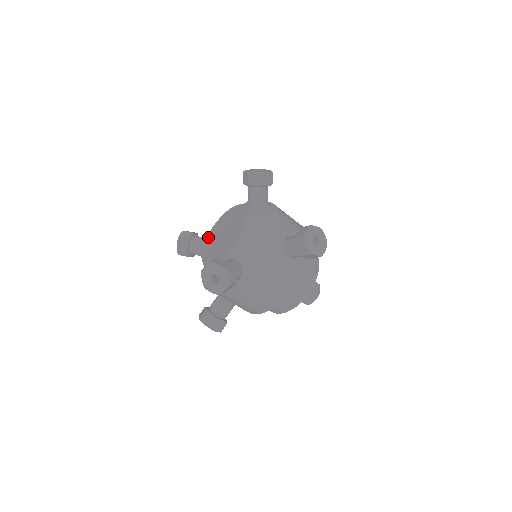
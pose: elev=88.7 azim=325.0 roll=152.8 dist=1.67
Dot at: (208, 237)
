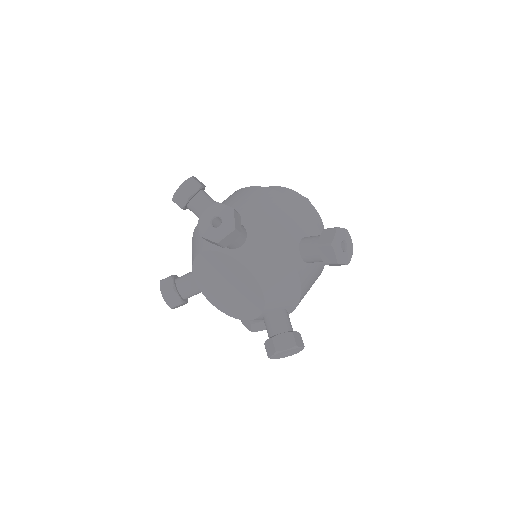
Dot at: (200, 285)
